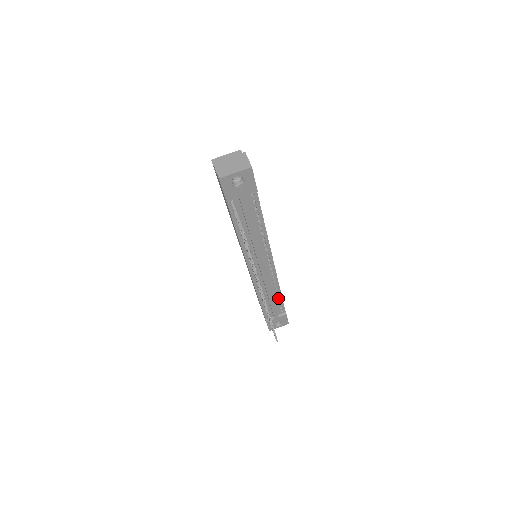
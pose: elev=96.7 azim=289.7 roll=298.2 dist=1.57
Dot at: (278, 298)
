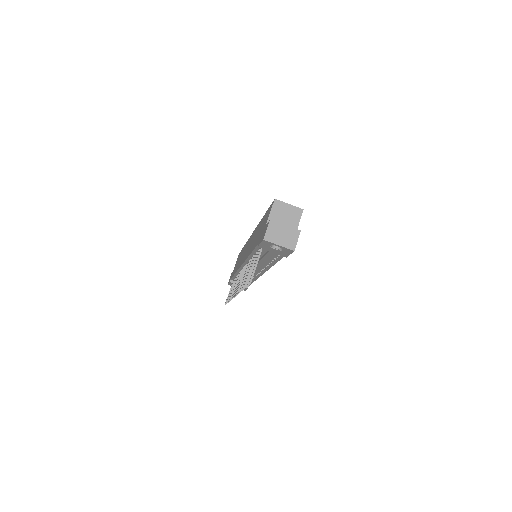
Dot at: occluded
